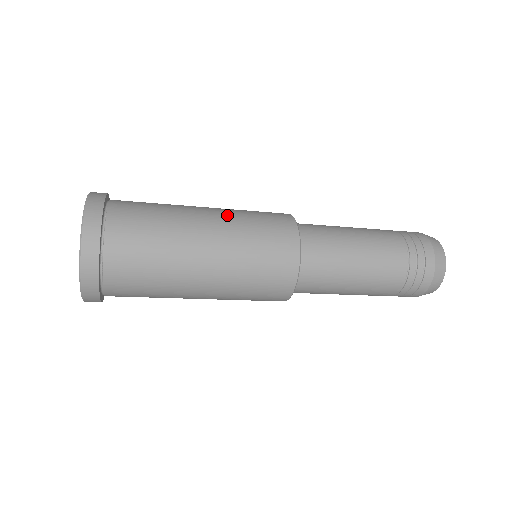
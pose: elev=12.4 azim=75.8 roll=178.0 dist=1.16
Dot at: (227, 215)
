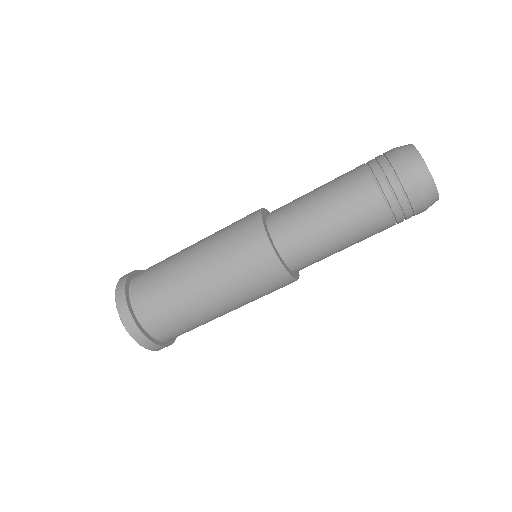
Dot at: occluded
